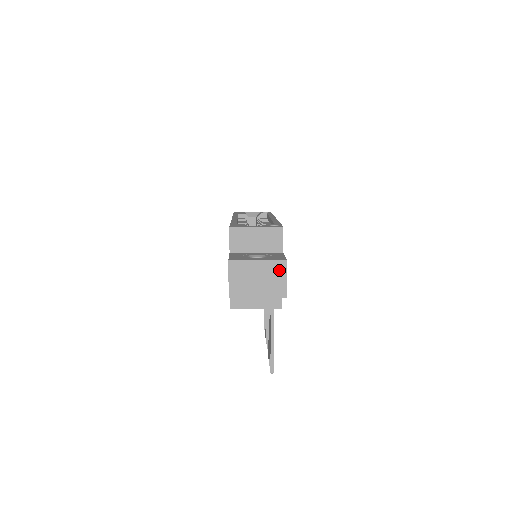
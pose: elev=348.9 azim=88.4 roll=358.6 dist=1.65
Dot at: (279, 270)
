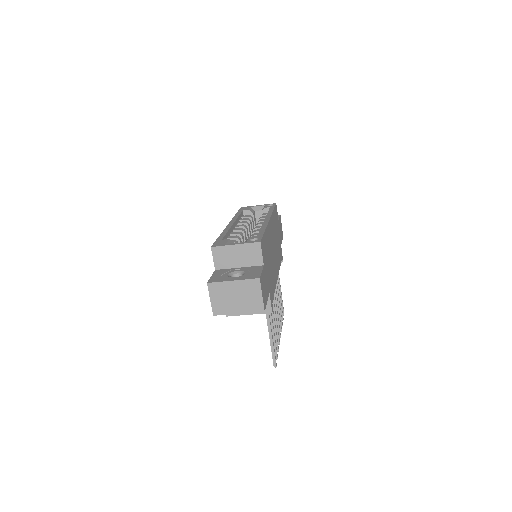
Dot at: (254, 288)
